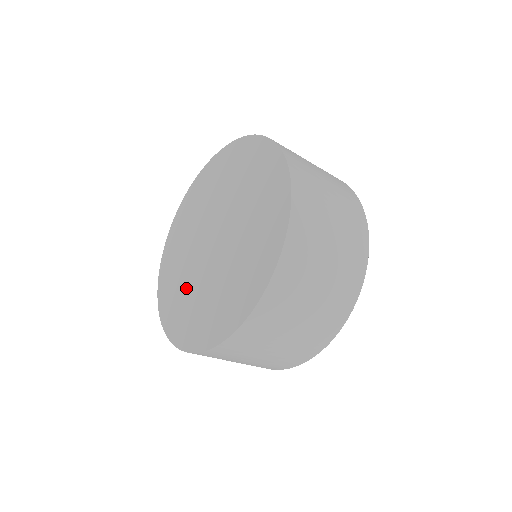
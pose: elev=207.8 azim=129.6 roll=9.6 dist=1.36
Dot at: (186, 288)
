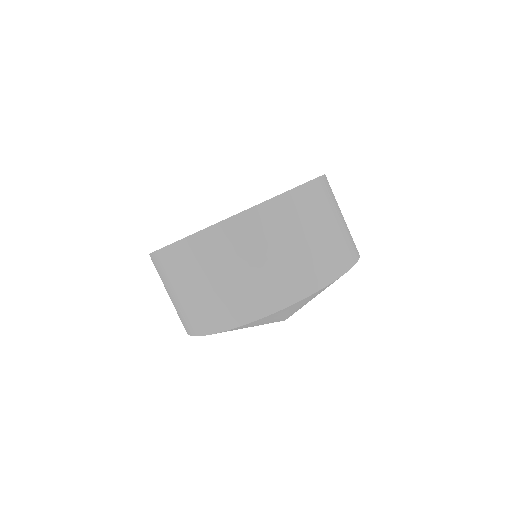
Dot at: occluded
